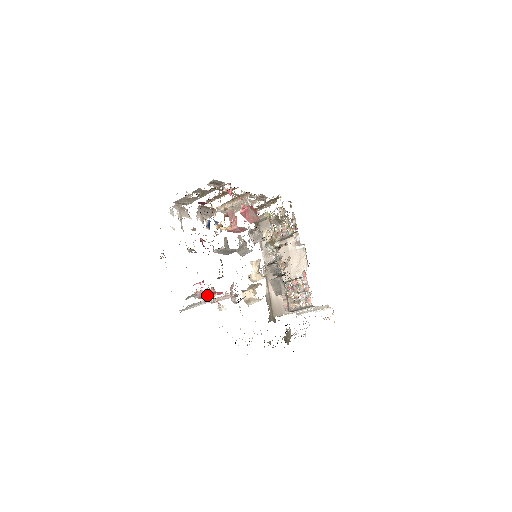
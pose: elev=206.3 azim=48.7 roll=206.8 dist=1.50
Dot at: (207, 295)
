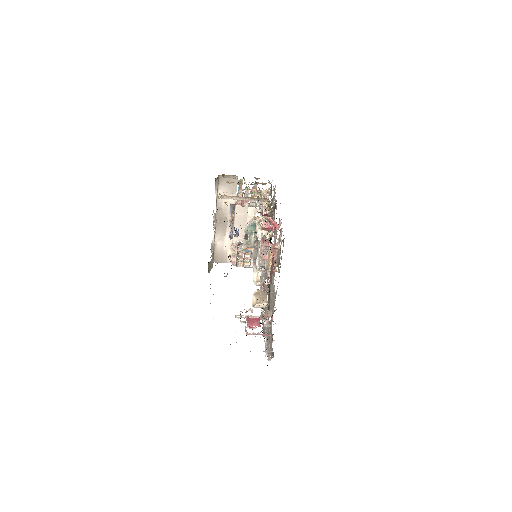
Dot at: occluded
